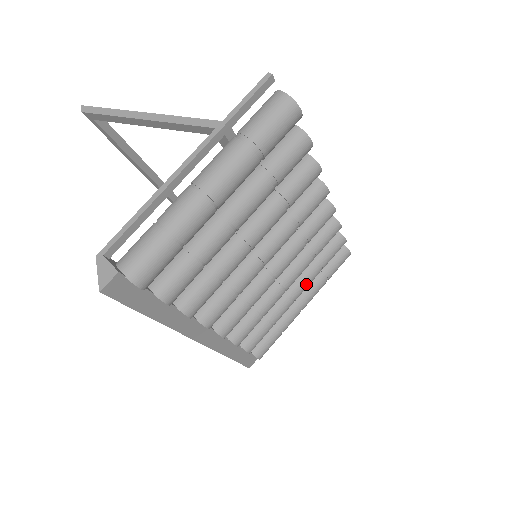
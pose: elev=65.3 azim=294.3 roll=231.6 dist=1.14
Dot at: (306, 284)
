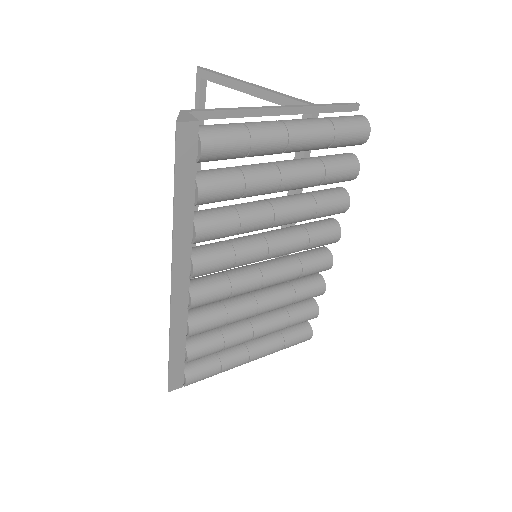
Dot at: (271, 328)
